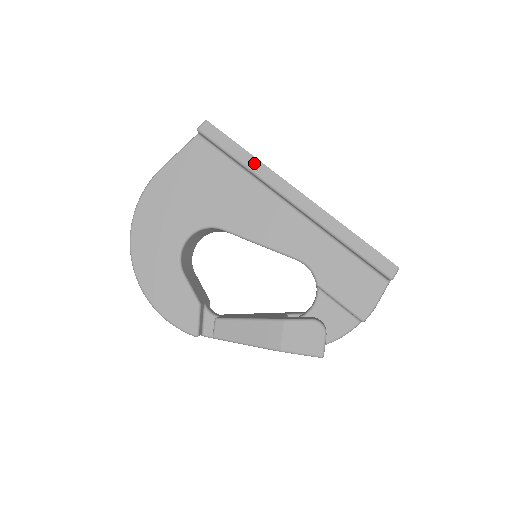
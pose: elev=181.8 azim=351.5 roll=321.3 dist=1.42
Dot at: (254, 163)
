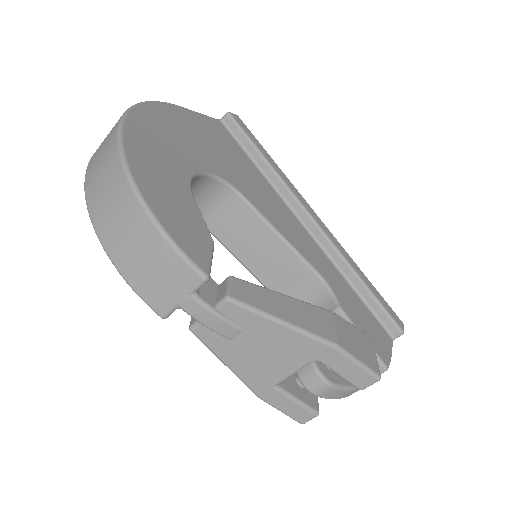
Dot at: (279, 170)
